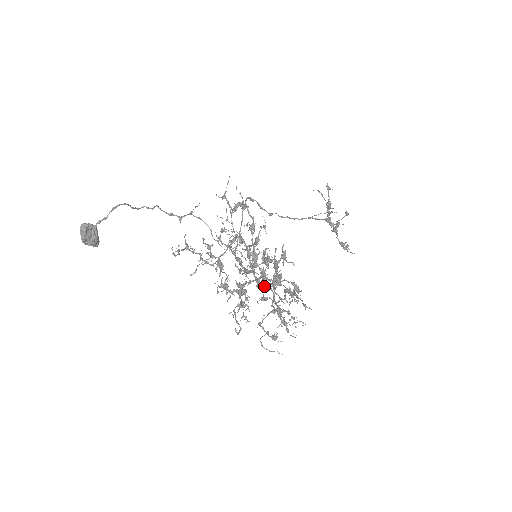
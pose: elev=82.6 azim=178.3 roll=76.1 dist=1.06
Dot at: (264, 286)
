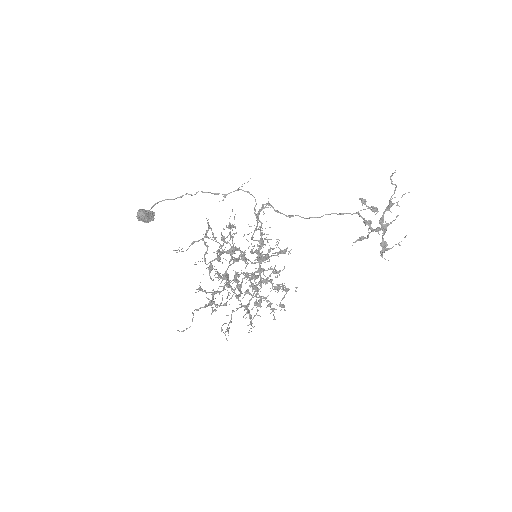
Dot at: (260, 278)
